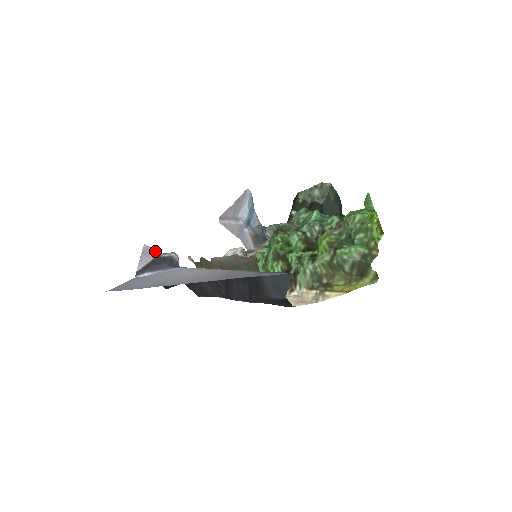
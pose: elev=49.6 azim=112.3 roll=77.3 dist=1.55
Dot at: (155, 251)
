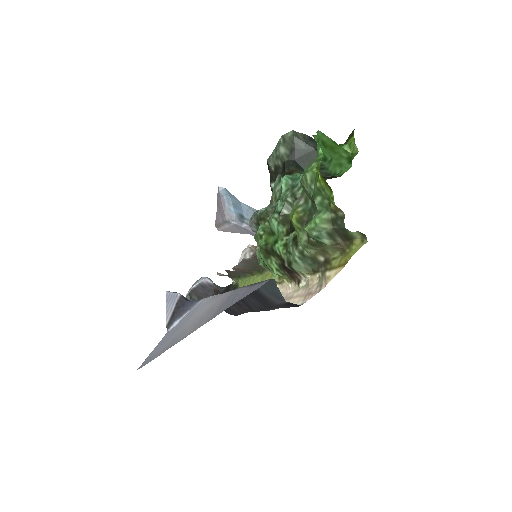
Dot at: (175, 294)
